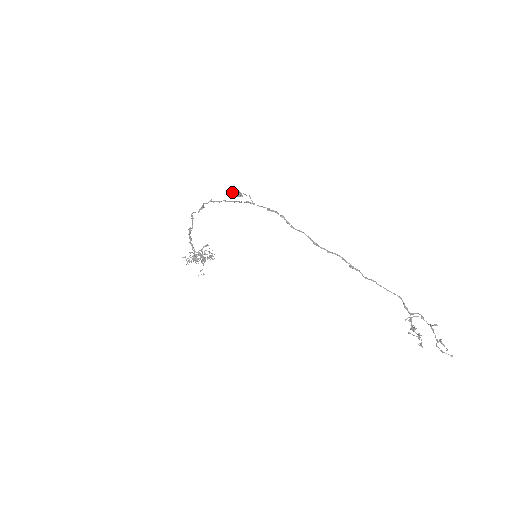
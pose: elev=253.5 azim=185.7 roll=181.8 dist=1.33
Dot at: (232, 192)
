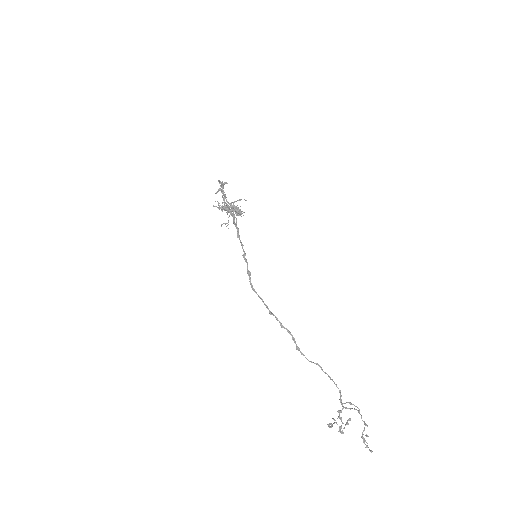
Dot at: (231, 207)
